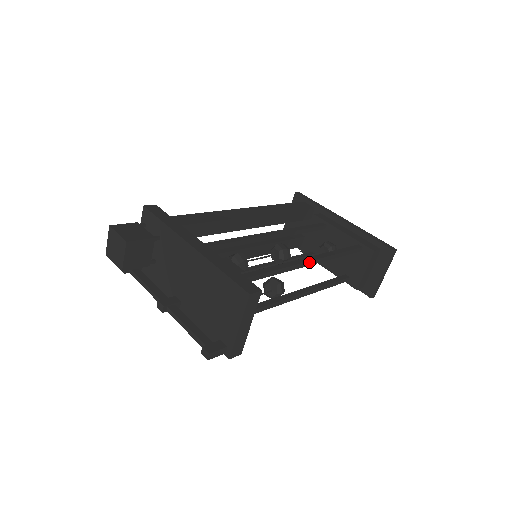
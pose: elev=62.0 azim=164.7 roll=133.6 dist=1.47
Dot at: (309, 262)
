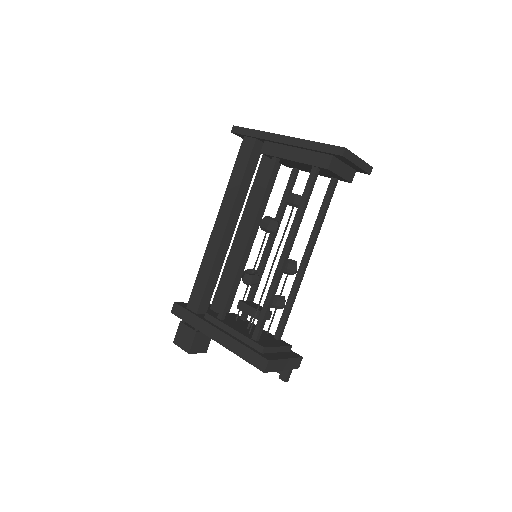
Dot at: (285, 258)
